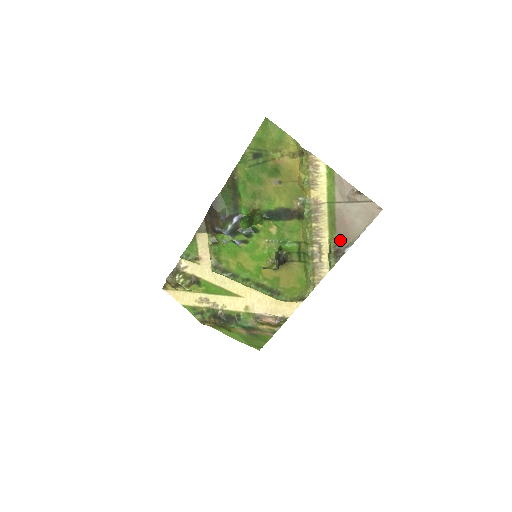
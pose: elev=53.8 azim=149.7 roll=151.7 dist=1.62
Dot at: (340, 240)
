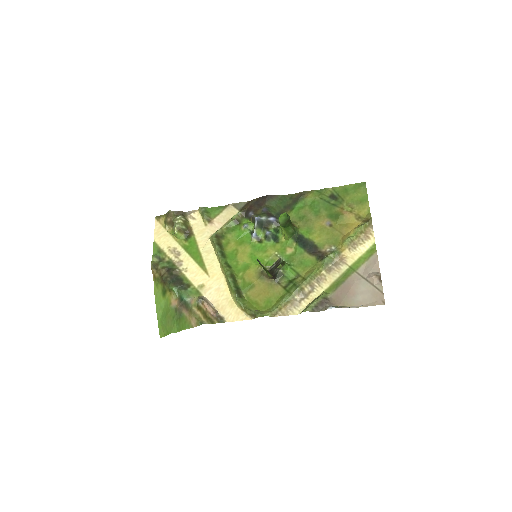
Dot at: (332, 299)
